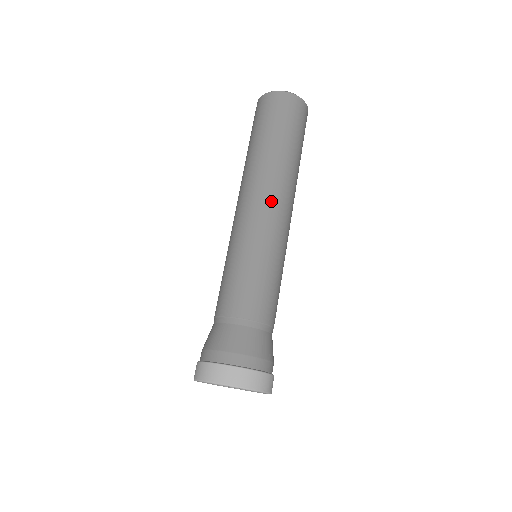
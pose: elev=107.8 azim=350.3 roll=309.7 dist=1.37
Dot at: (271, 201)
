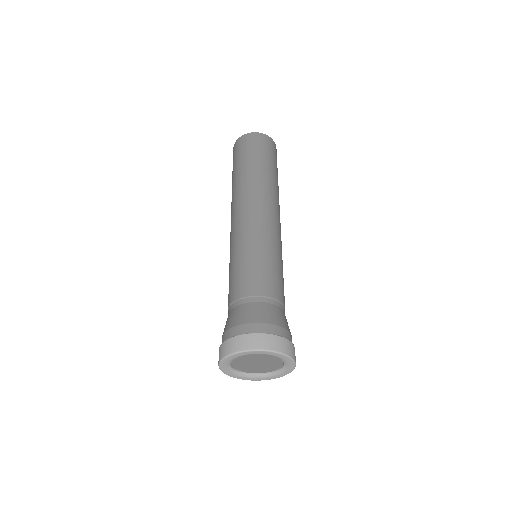
Dot at: (238, 210)
